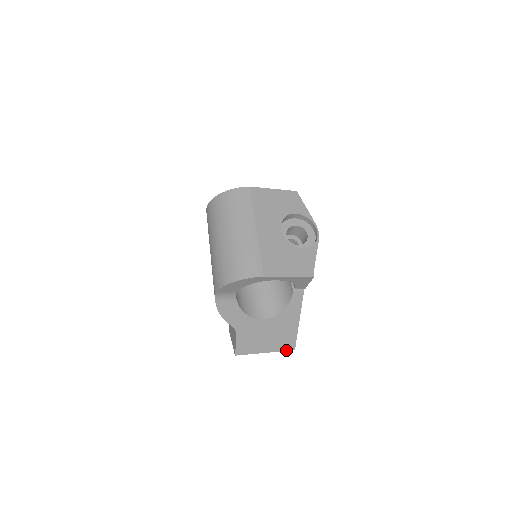
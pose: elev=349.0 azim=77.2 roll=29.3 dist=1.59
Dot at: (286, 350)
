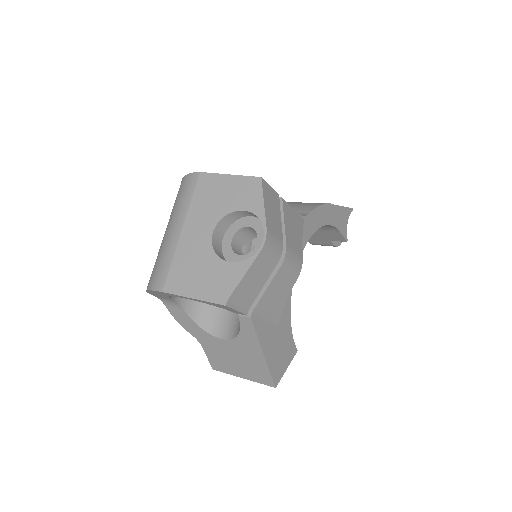
Dot at: (265, 384)
